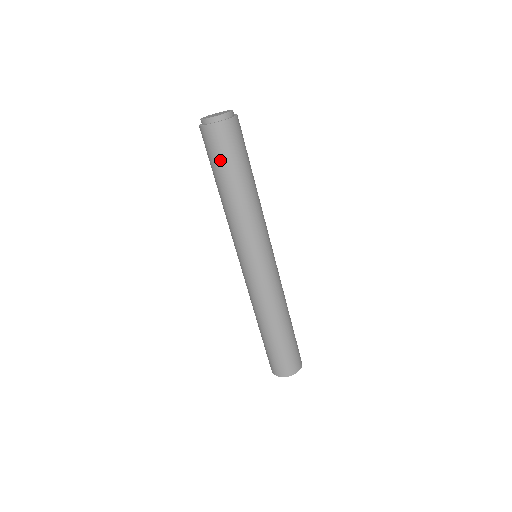
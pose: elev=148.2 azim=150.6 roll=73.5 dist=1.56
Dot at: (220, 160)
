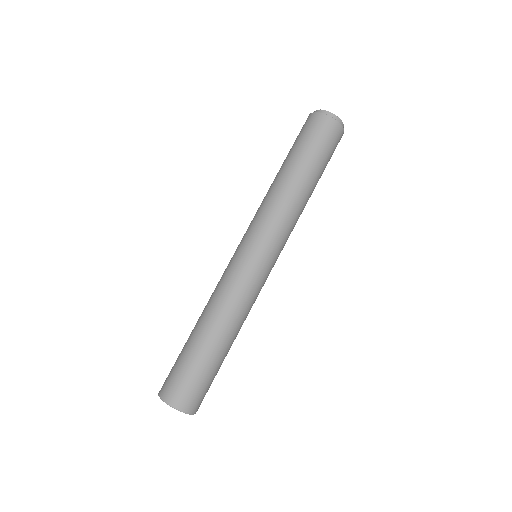
Dot at: (325, 155)
